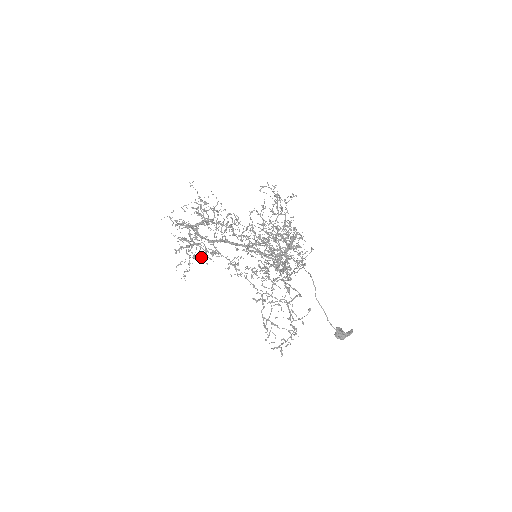
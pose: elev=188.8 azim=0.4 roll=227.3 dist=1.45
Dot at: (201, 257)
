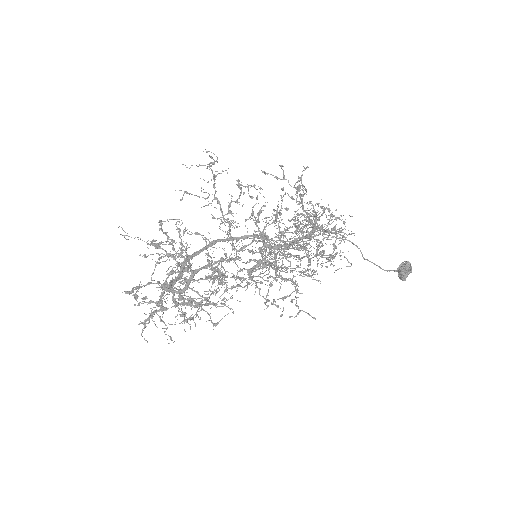
Dot at: occluded
